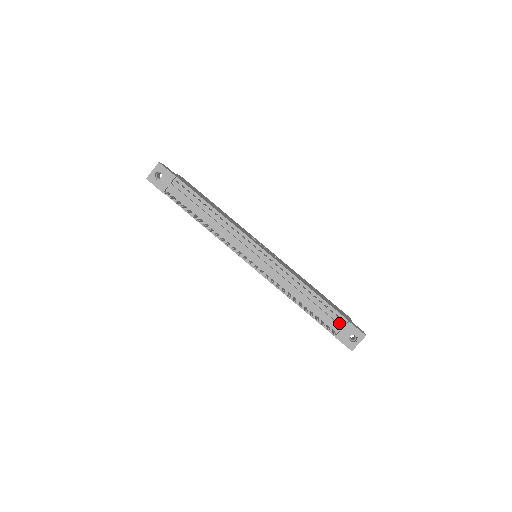
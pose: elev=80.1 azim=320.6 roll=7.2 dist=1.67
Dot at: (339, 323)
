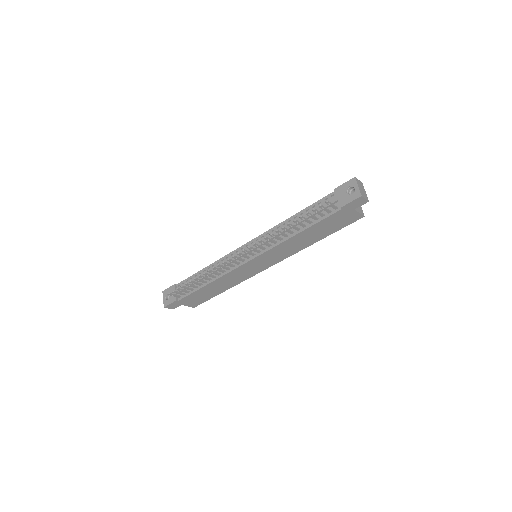
Dot at: (333, 200)
